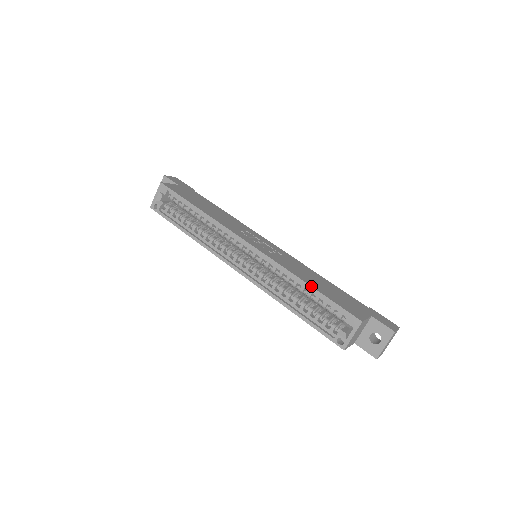
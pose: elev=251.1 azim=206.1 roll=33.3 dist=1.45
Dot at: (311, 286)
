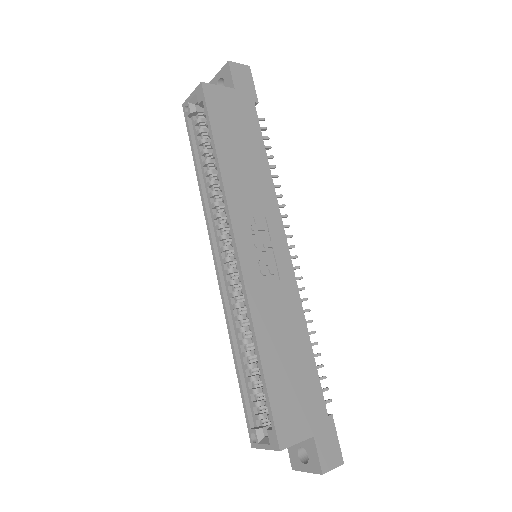
Dot at: (261, 363)
